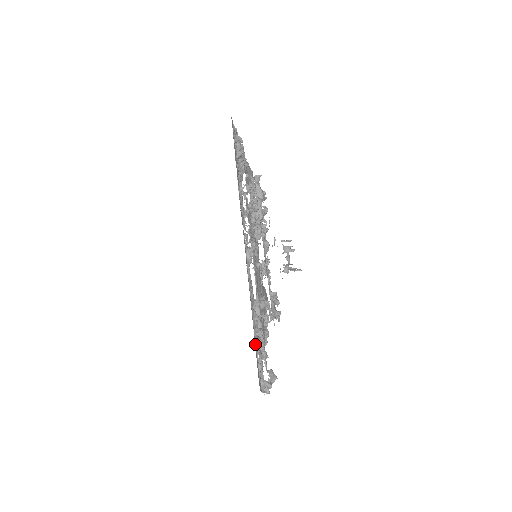
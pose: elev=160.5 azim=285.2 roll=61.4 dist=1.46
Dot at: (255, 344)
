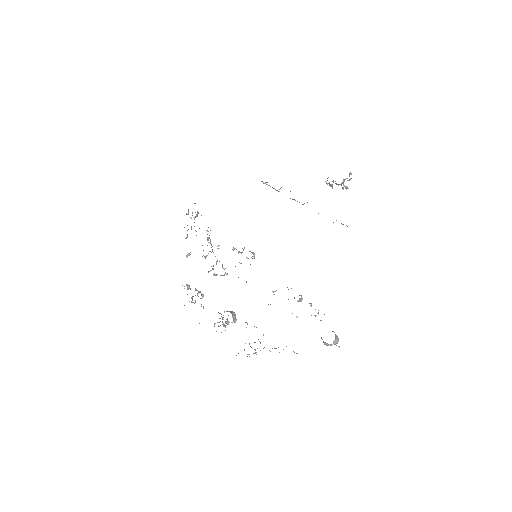
Dot at: occluded
